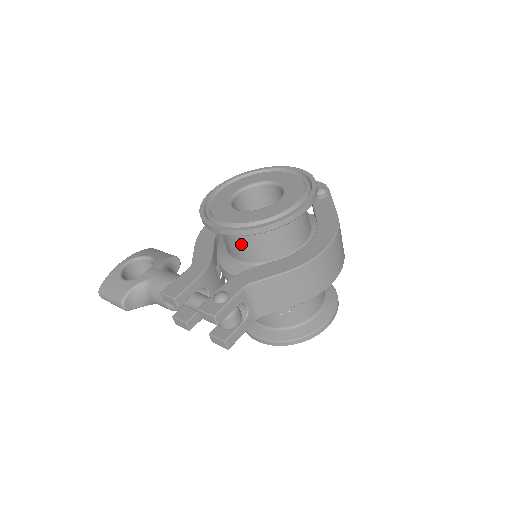
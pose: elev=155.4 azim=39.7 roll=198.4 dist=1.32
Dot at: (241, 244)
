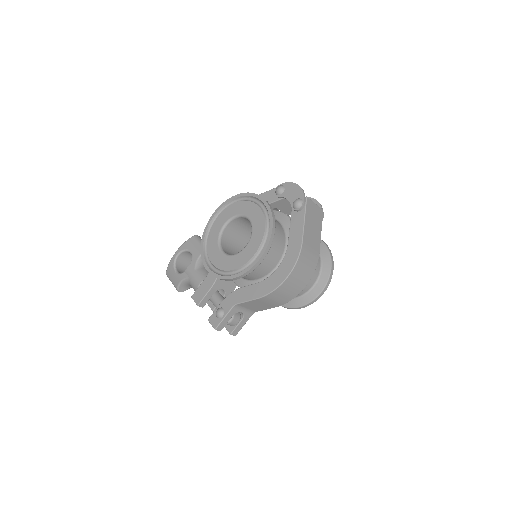
Dot at: occluded
